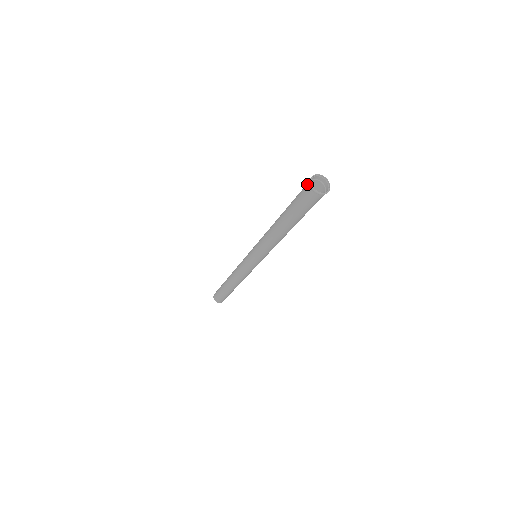
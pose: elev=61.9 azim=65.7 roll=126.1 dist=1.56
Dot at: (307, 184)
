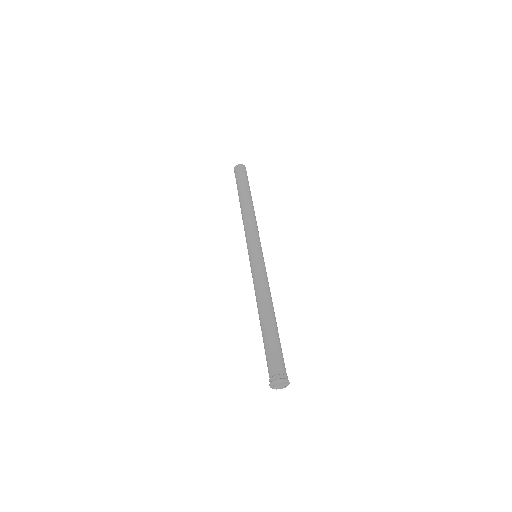
Dot at: (273, 377)
